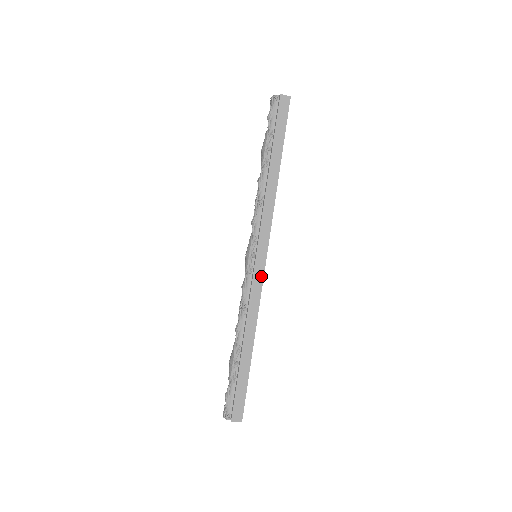
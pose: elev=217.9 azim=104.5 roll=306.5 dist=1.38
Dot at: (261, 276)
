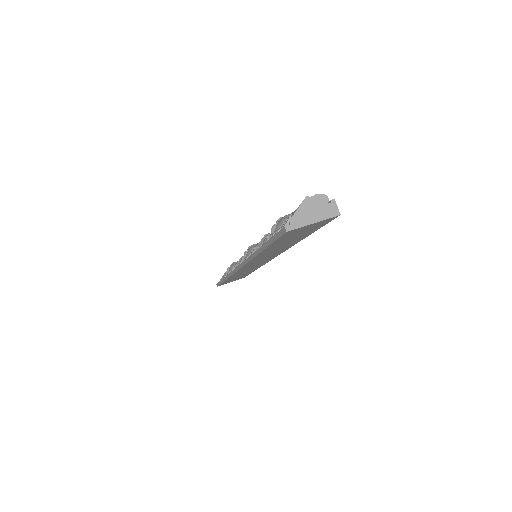
Dot at: occluded
